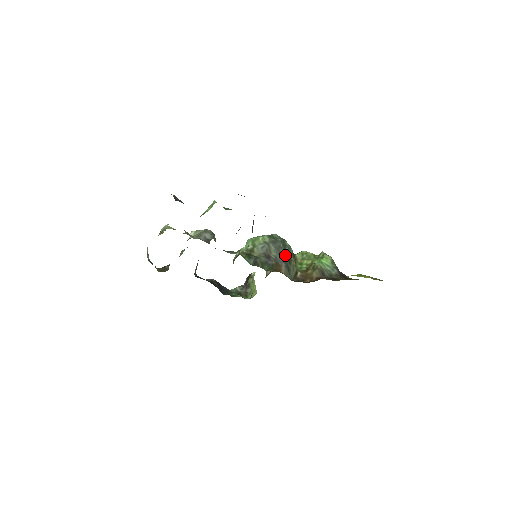
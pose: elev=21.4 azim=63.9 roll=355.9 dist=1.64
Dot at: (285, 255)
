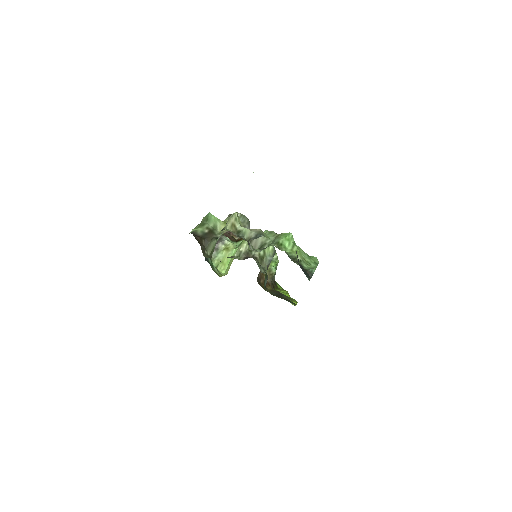
Dot at: occluded
